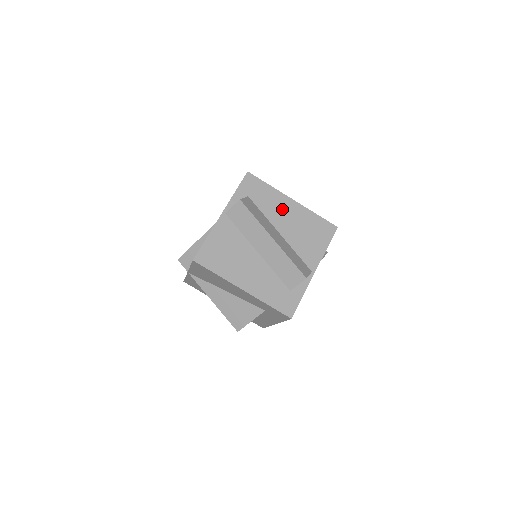
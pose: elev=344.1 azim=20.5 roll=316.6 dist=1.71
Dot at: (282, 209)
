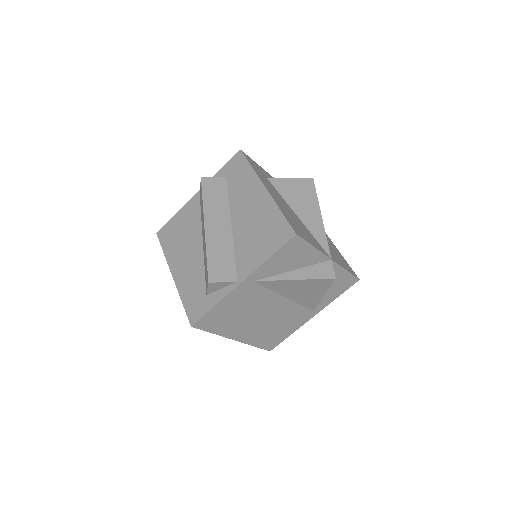
Dot at: (249, 197)
